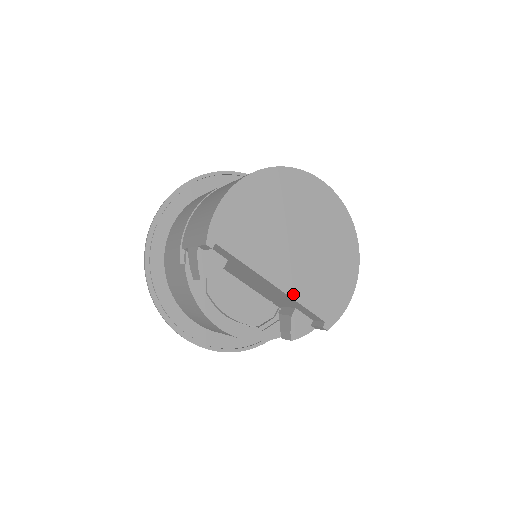
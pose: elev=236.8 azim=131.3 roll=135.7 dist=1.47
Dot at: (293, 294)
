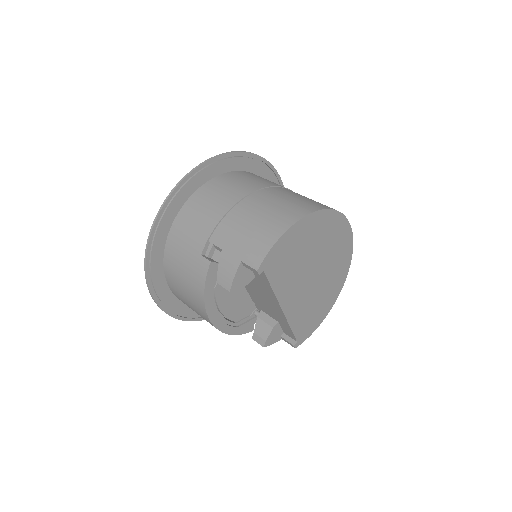
Dot at: (290, 319)
